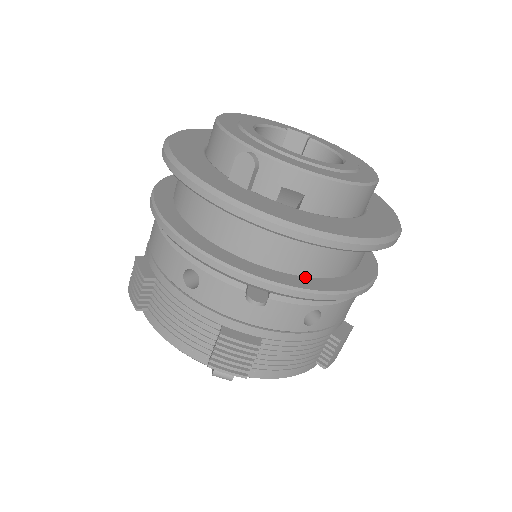
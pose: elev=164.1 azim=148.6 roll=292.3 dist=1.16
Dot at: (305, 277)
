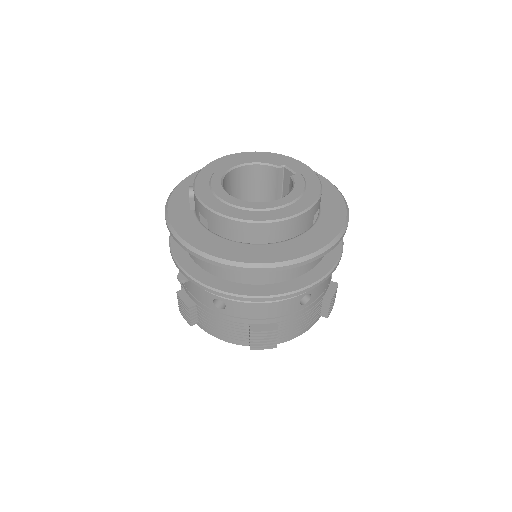
Dot at: (211, 274)
